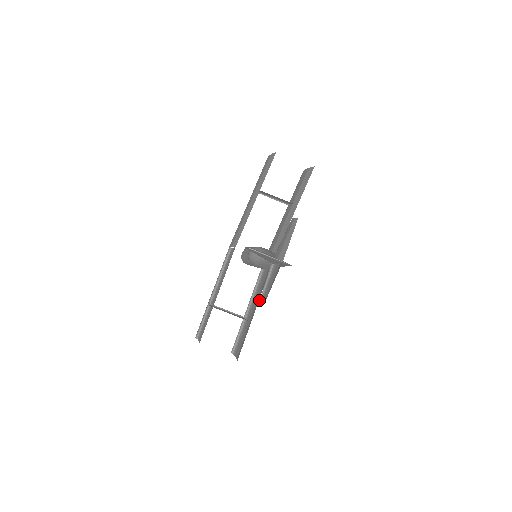
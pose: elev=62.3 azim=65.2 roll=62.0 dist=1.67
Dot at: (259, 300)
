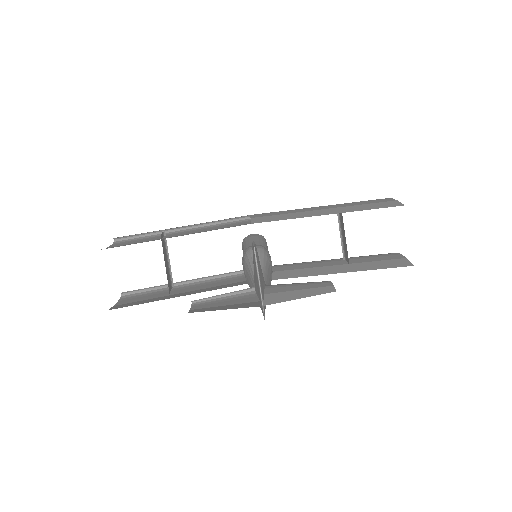
Dot at: (194, 300)
